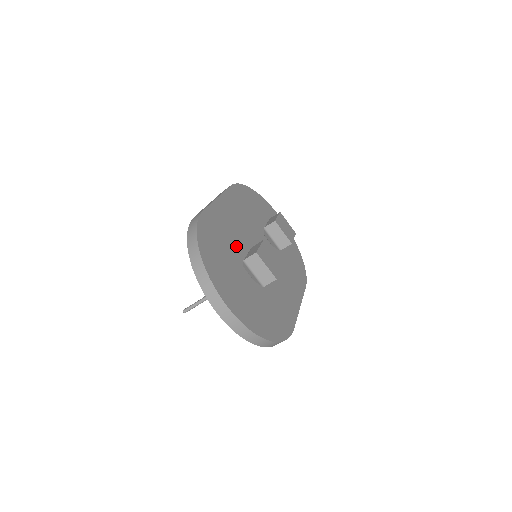
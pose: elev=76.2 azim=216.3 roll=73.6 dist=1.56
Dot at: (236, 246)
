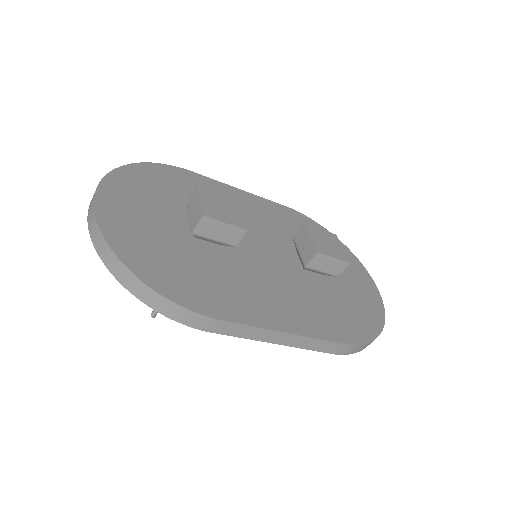
Dot at: occluded
